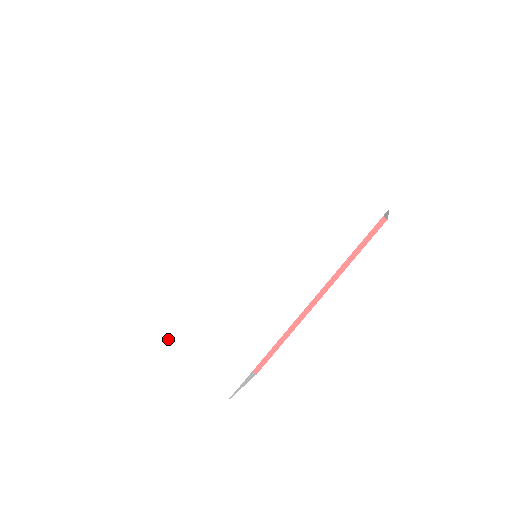
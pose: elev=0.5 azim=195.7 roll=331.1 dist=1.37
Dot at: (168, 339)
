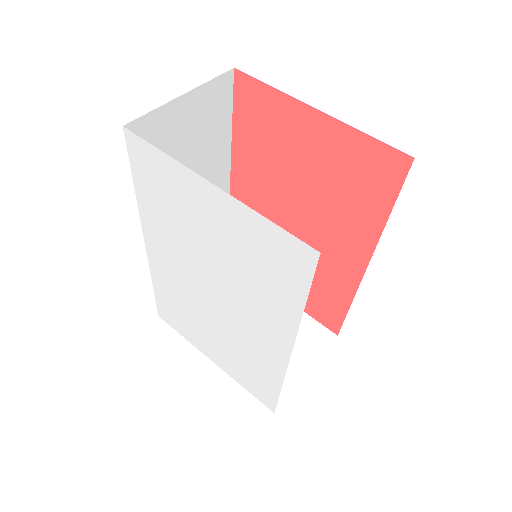
Dot at: (209, 356)
